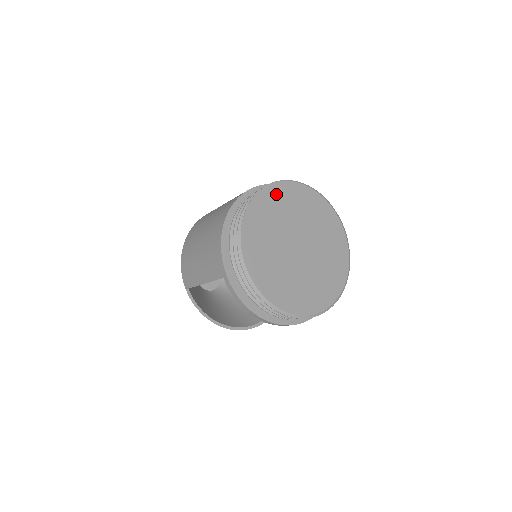
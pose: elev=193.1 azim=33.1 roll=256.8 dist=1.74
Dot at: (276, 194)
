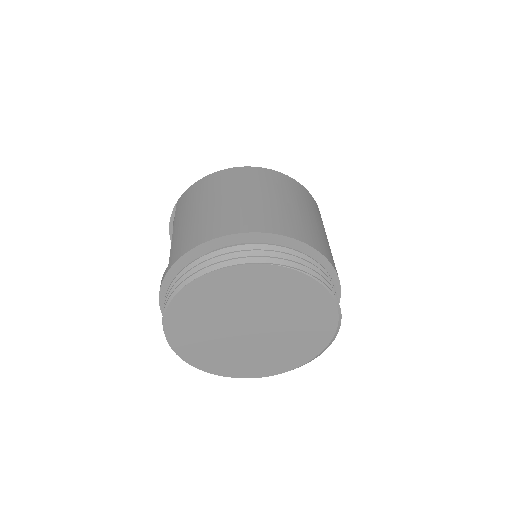
Dot at: (289, 281)
